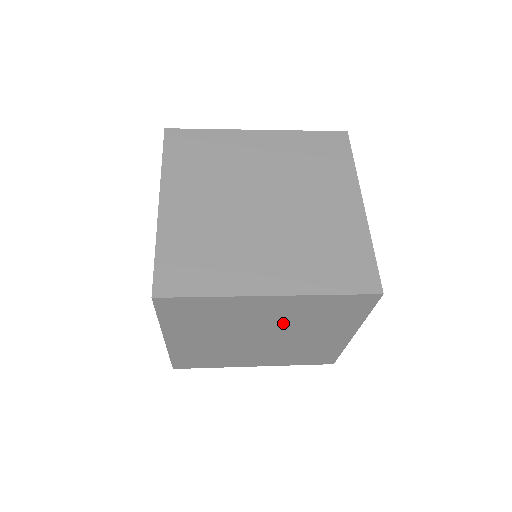
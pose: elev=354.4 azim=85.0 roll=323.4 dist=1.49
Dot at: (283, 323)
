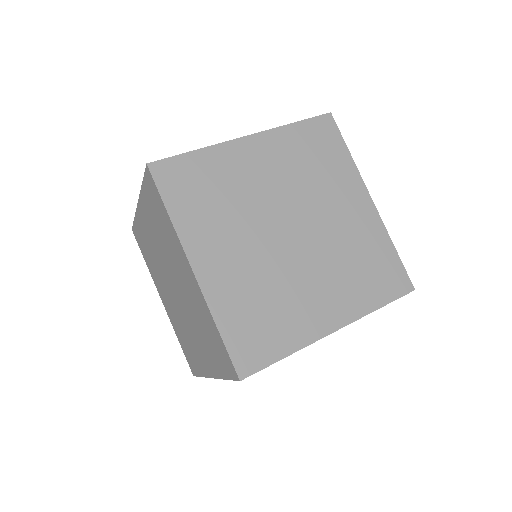
Dot at: occluded
